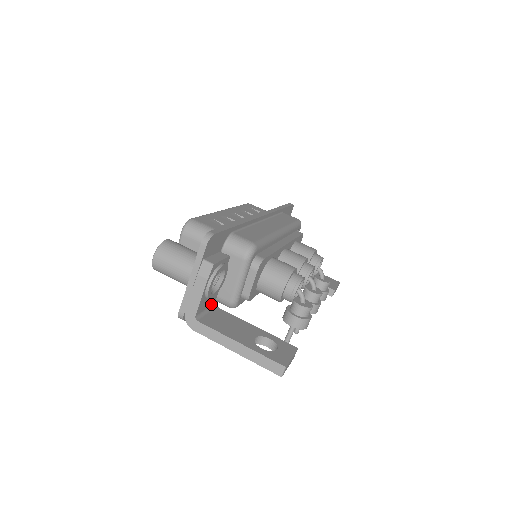
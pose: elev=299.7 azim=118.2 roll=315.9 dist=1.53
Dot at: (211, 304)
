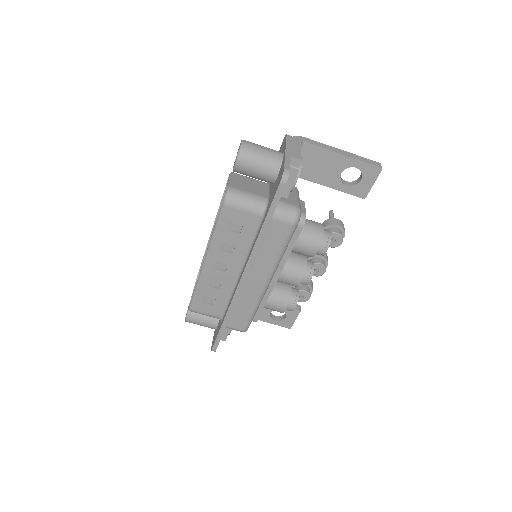
Dot at: occluded
